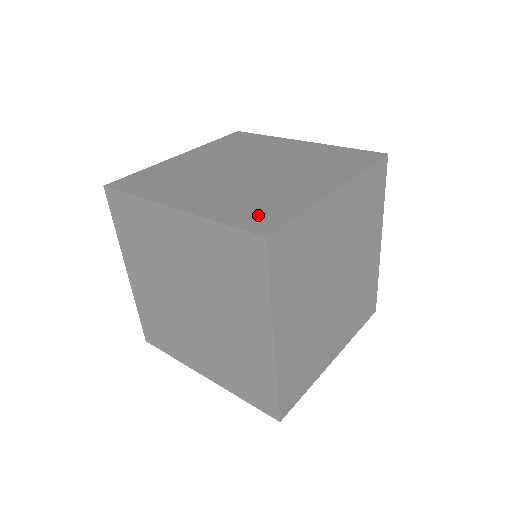
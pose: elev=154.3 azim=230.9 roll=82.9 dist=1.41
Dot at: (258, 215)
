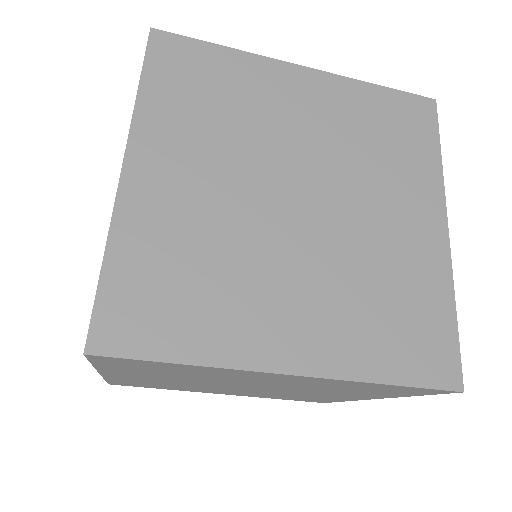
Dot at: (147, 304)
